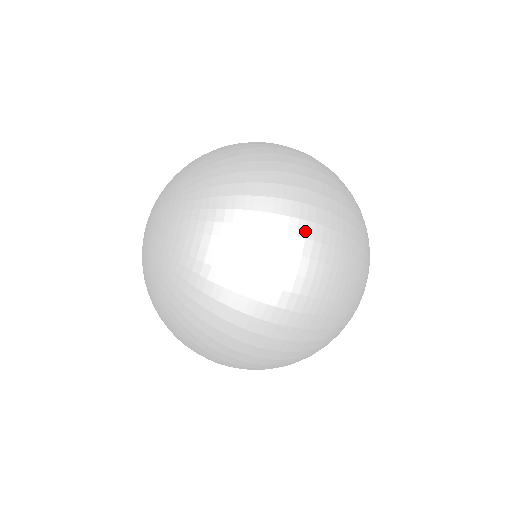
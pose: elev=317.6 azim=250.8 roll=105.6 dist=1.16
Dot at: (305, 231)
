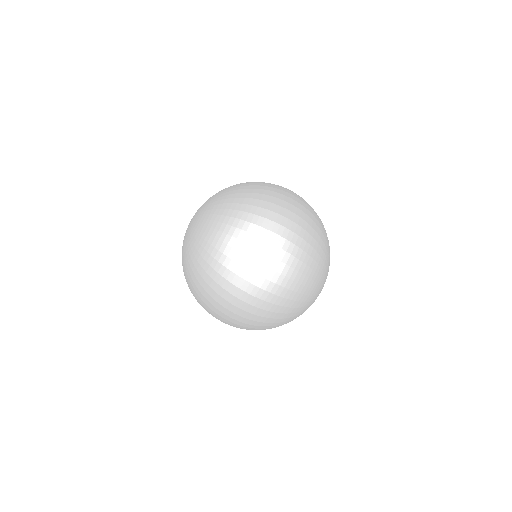
Dot at: (288, 200)
